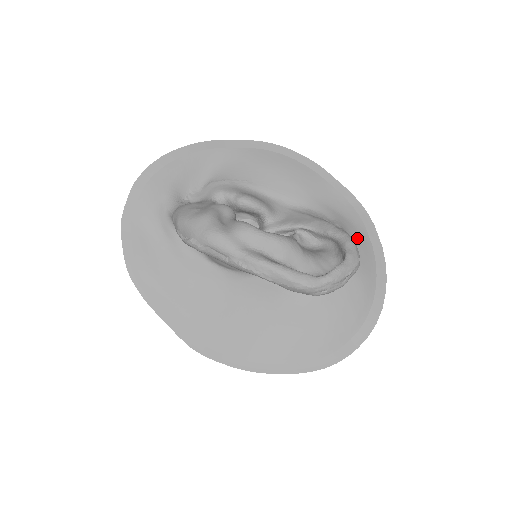
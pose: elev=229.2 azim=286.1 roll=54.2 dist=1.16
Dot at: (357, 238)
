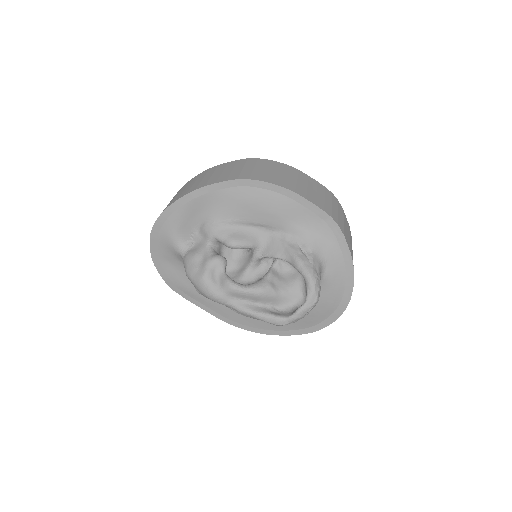
Dot at: (328, 253)
